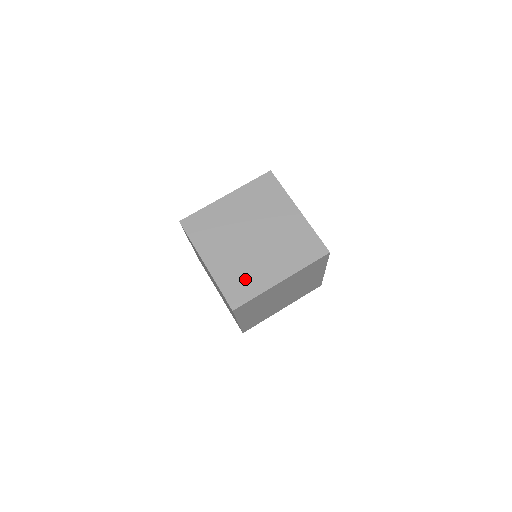
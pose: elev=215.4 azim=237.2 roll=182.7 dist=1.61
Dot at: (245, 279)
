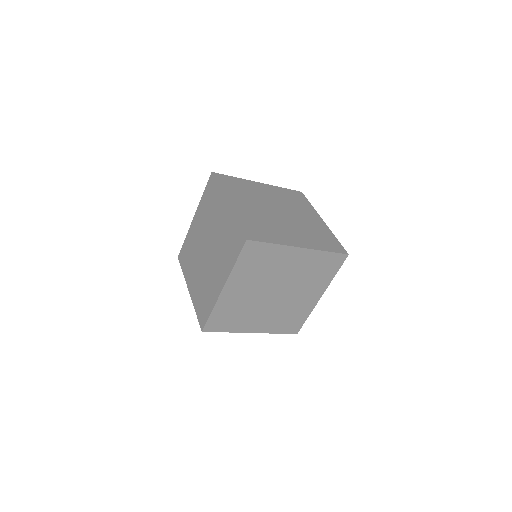
Dot at: (265, 229)
